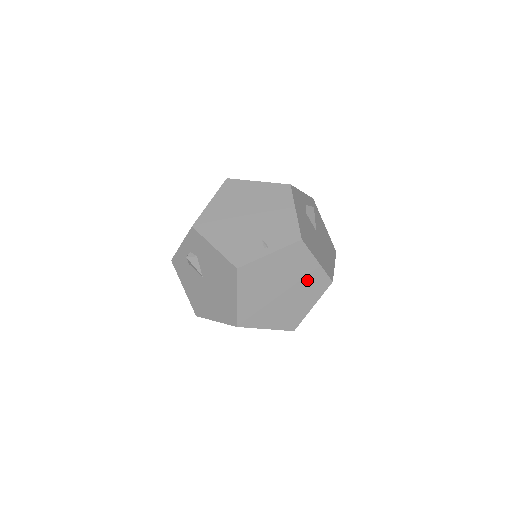
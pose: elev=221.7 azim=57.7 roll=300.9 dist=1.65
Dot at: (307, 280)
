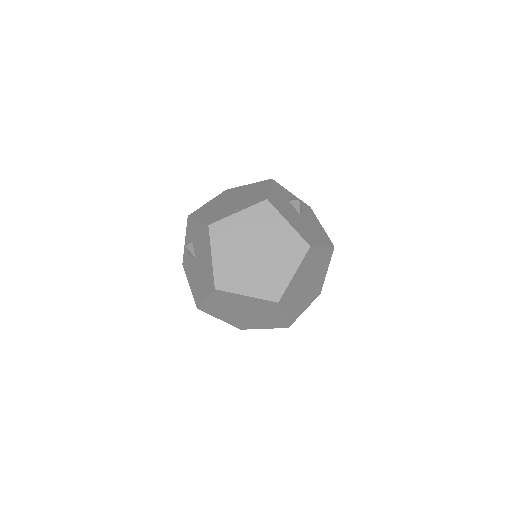
Dot at: (281, 242)
